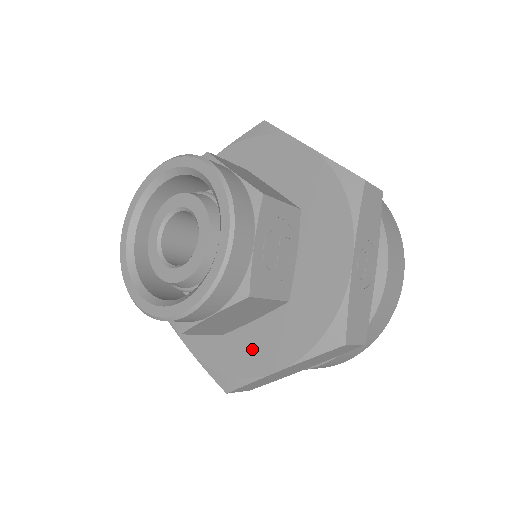
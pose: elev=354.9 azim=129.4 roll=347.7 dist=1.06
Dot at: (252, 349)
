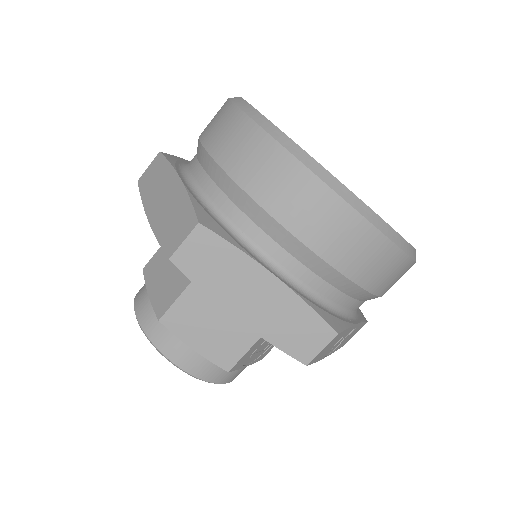
Dot at: occluded
